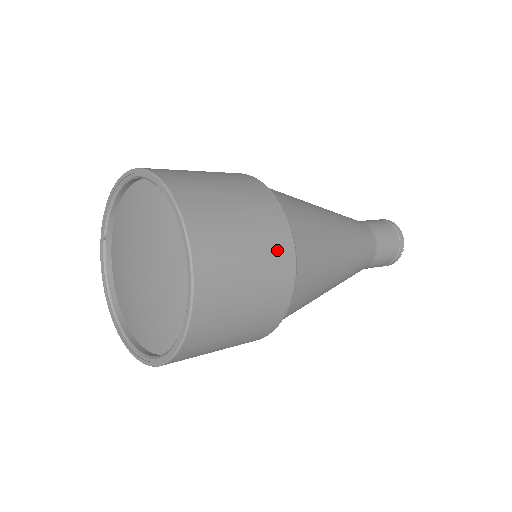
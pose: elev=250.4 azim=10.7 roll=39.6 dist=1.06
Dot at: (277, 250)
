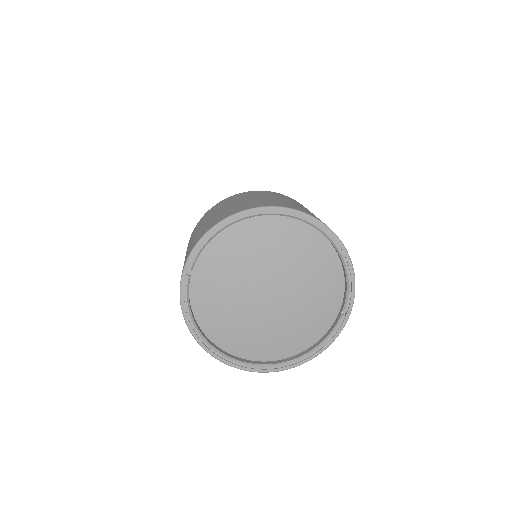
Dot at: occluded
